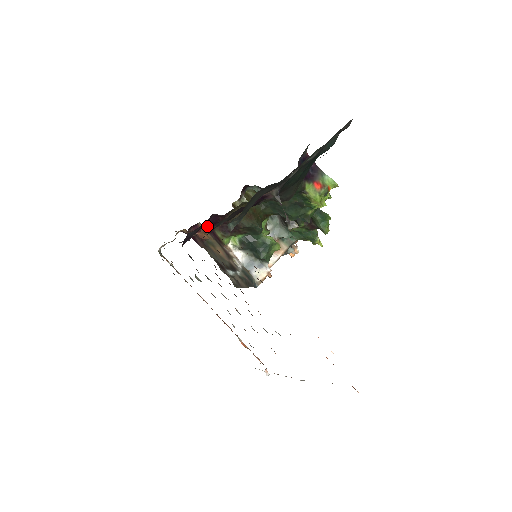
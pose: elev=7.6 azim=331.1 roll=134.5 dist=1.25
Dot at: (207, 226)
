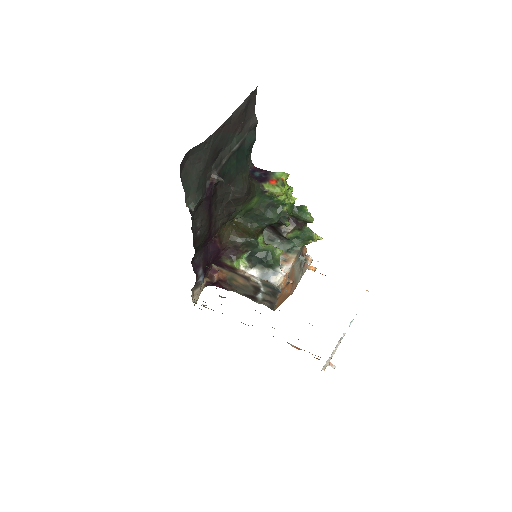
Dot at: (217, 262)
